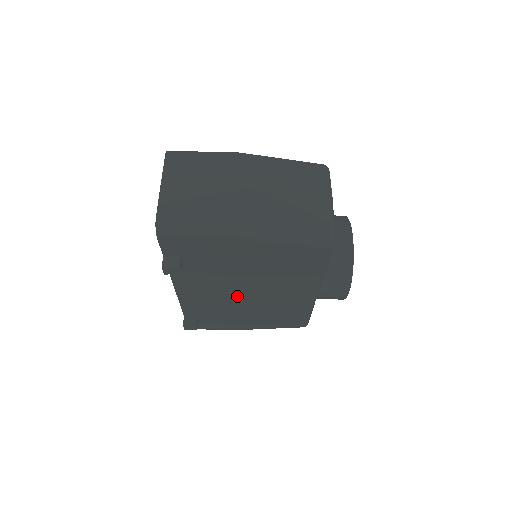
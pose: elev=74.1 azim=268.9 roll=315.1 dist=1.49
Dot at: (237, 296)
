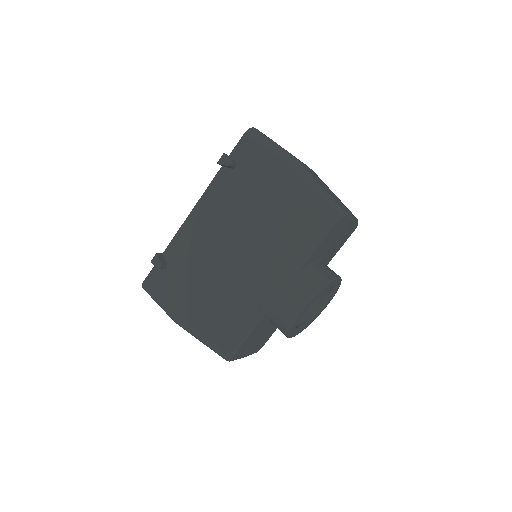
Dot at: (224, 248)
